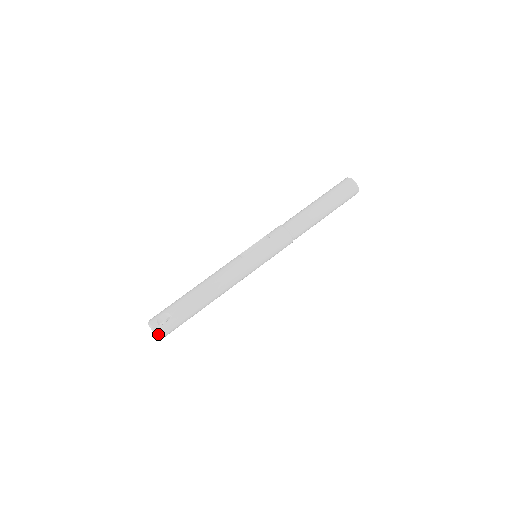
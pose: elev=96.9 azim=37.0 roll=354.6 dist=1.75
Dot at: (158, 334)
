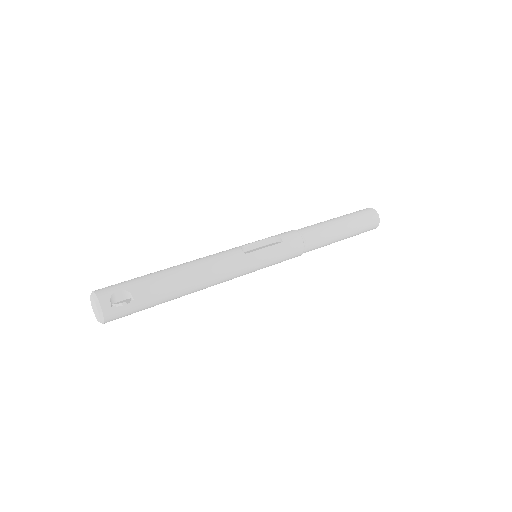
Dot at: (104, 318)
